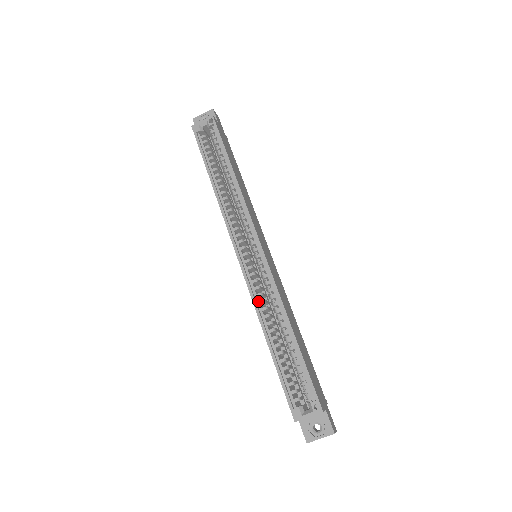
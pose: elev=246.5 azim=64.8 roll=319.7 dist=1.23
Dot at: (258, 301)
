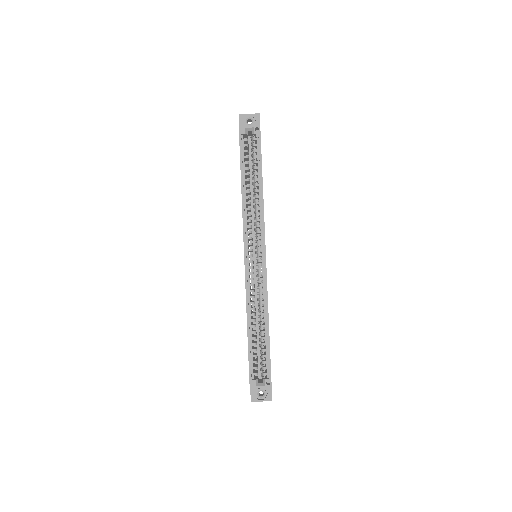
Dot at: (250, 296)
